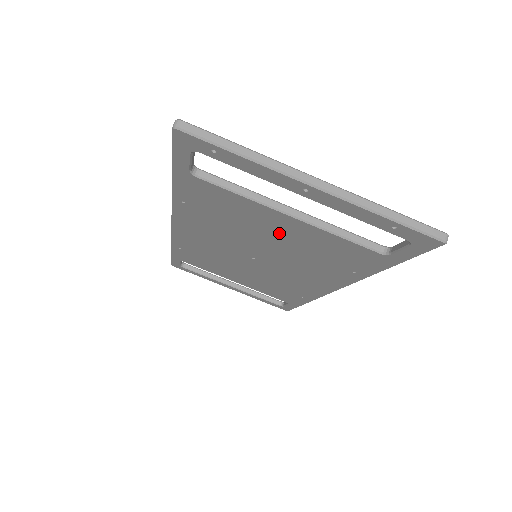
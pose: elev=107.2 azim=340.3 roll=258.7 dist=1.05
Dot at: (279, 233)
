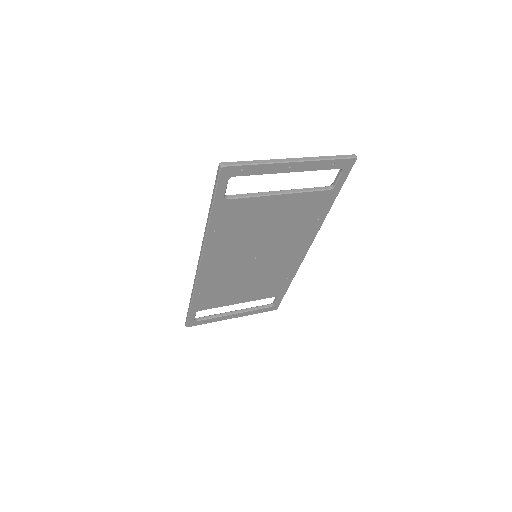
Dot at: (274, 216)
